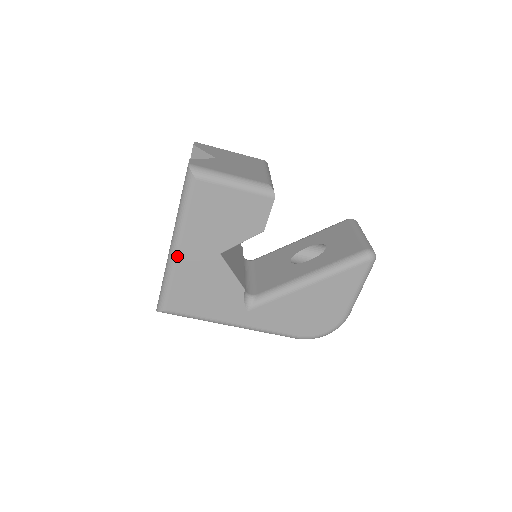
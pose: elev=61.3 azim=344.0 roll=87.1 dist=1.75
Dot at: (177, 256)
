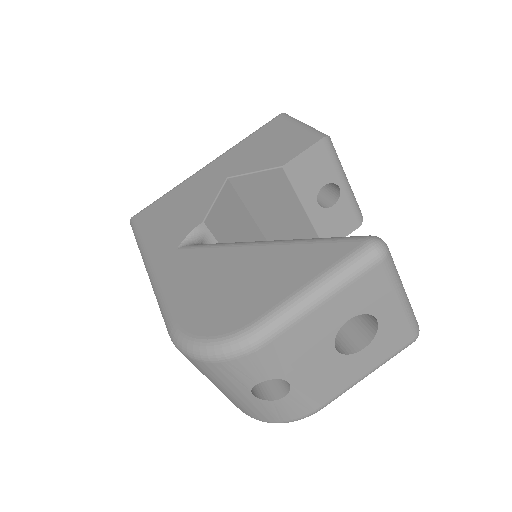
Dot at: (200, 171)
